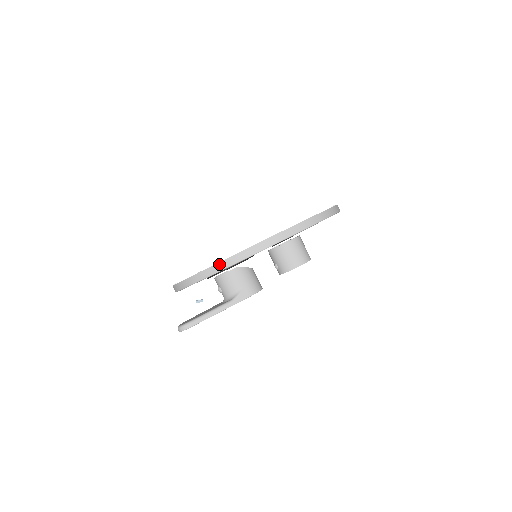
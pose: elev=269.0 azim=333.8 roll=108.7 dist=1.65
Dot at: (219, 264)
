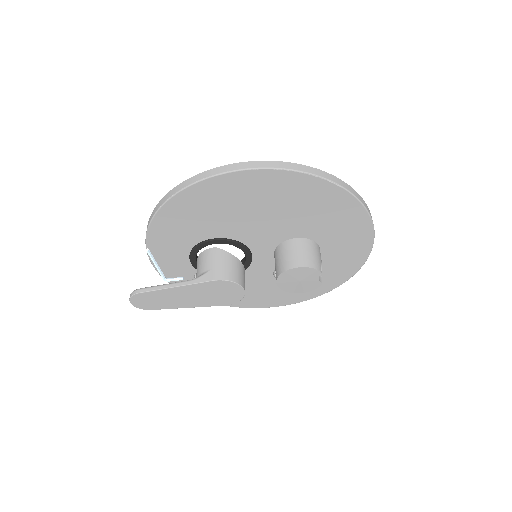
Dot at: (164, 198)
